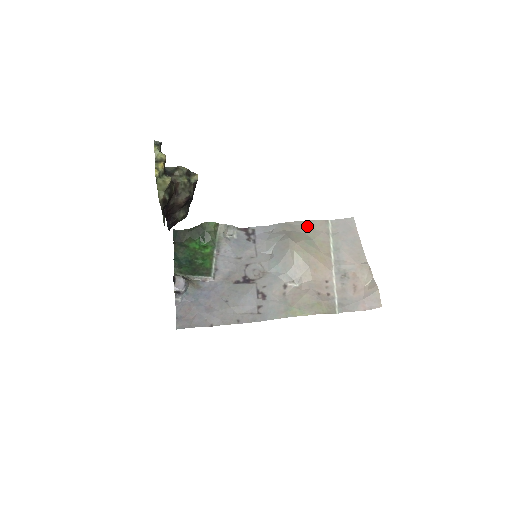
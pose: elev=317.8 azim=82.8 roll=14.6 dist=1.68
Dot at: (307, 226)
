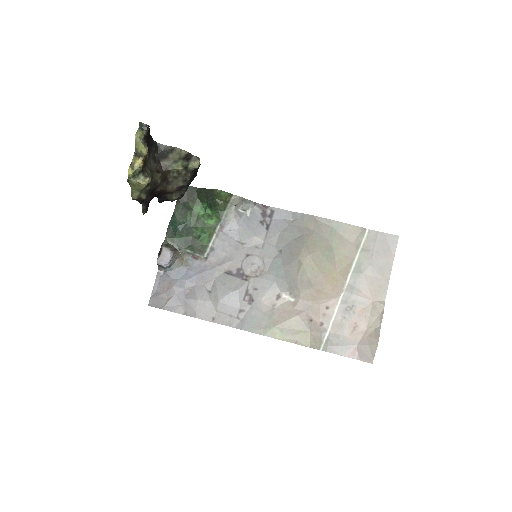
Dot at: (336, 229)
